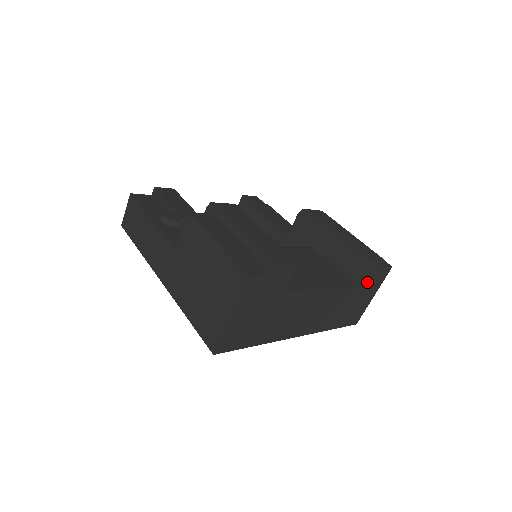
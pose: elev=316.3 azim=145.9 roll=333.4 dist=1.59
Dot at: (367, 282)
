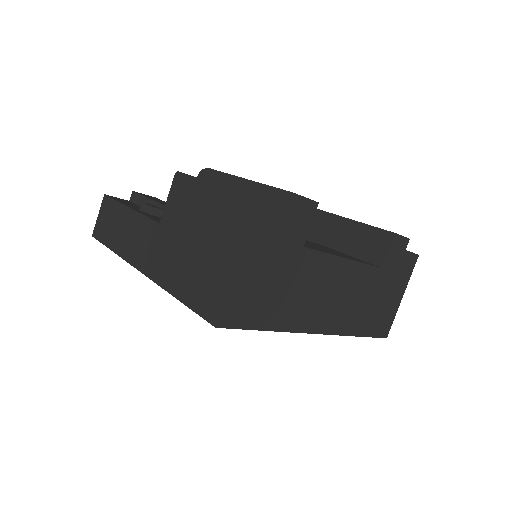
Dot at: (394, 269)
